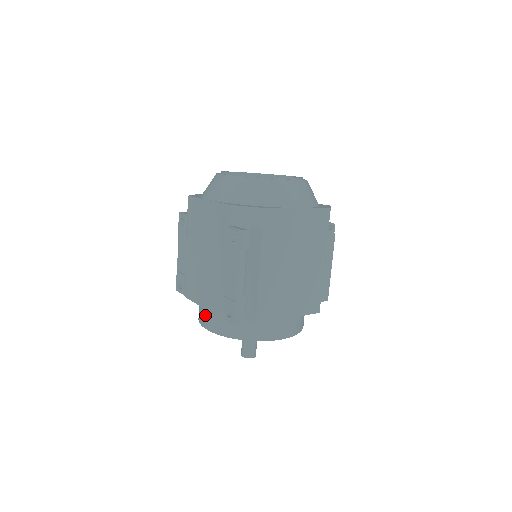
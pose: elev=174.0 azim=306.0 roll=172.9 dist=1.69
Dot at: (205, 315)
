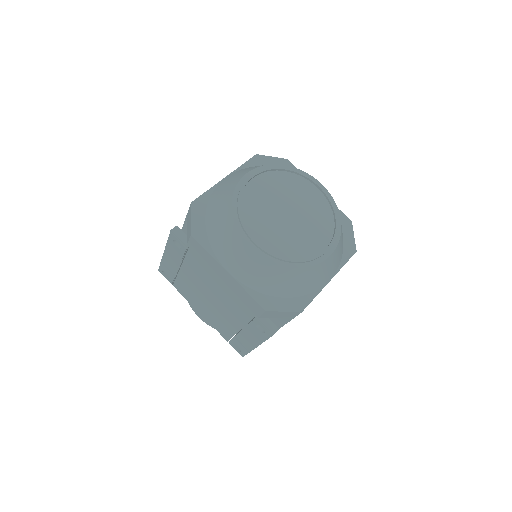
Dot at: occluded
